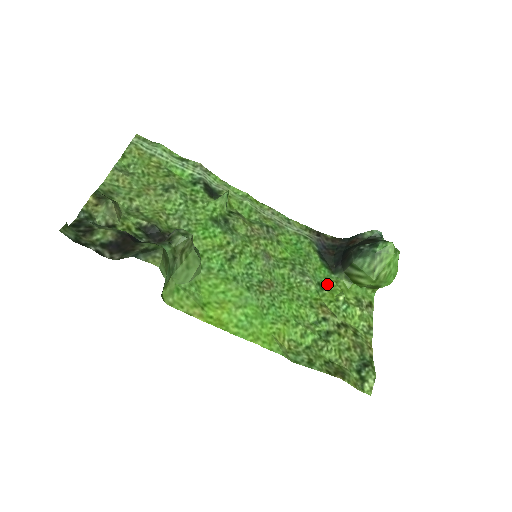
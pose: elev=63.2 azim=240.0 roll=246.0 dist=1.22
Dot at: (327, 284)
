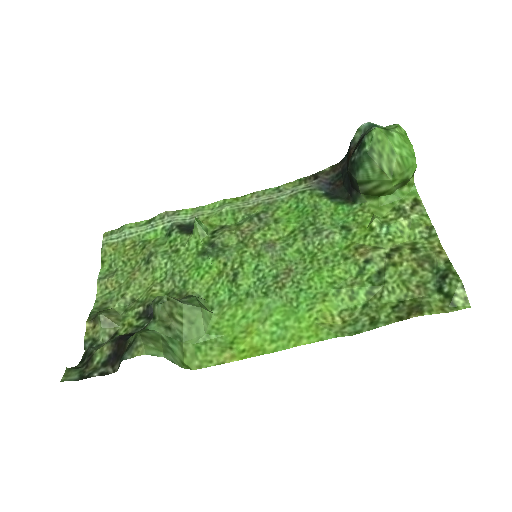
Dot at: (352, 221)
